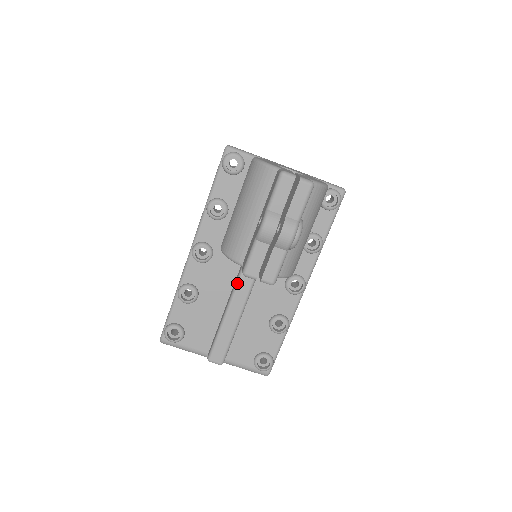
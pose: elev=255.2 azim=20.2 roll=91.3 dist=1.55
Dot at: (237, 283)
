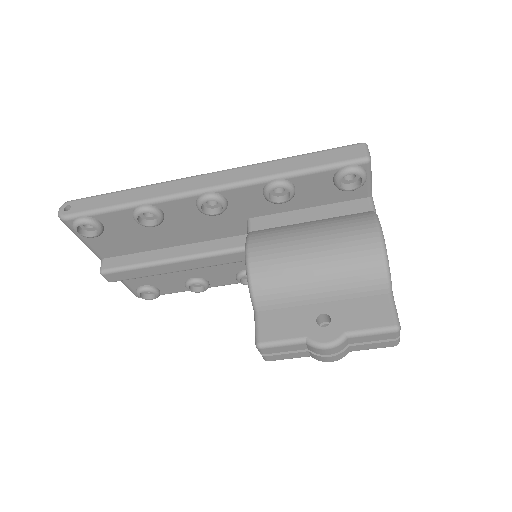
Dot at: (211, 255)
